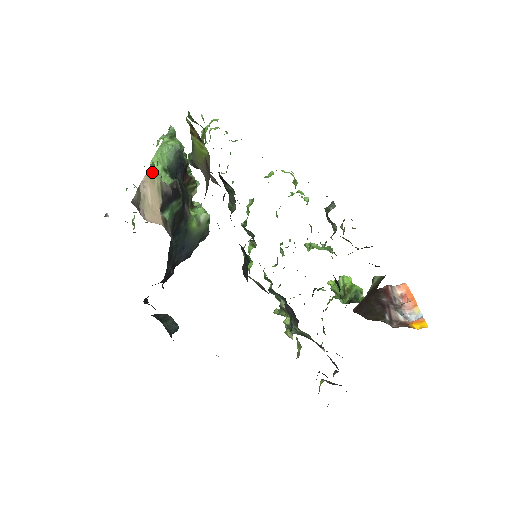
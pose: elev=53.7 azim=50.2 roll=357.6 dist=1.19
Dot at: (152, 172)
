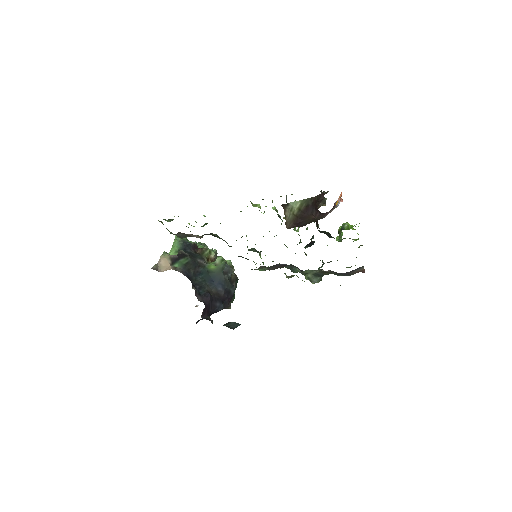
Dot at: (164, 255)
